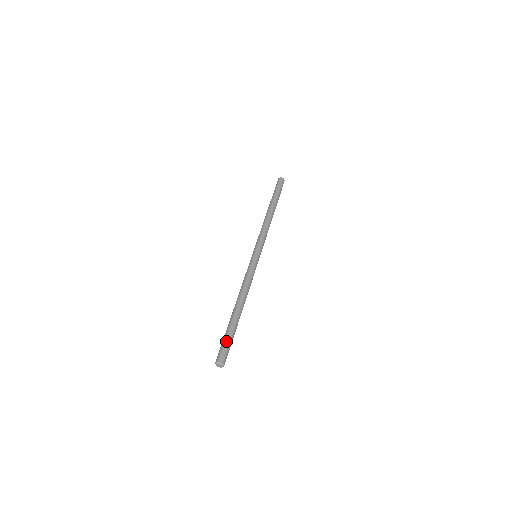
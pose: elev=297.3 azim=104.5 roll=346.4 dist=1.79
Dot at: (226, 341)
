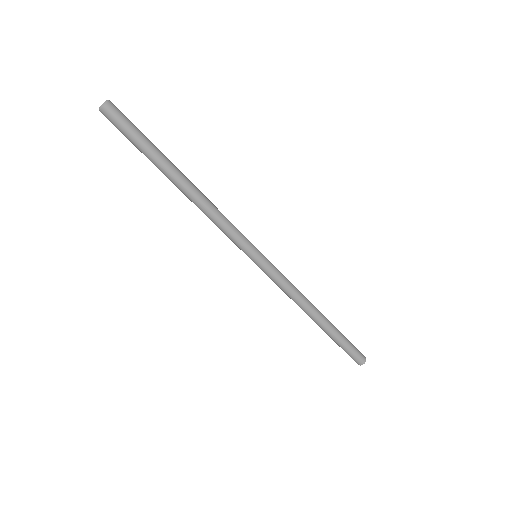
Dot at: (349, 349)
